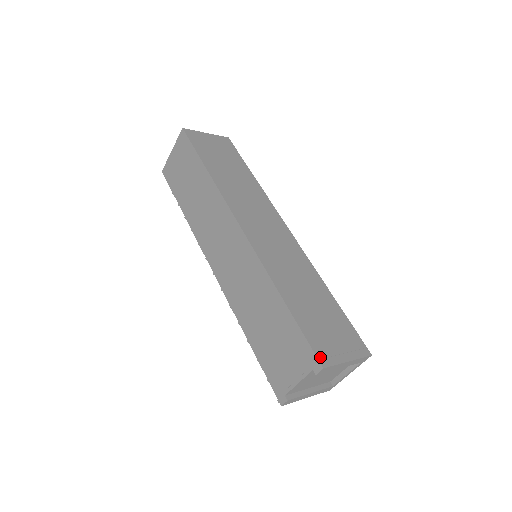
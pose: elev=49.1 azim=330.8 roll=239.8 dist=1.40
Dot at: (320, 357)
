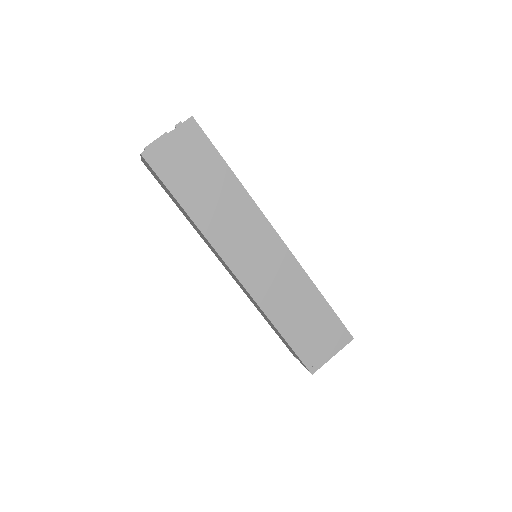
Dot at: (310, 367)
